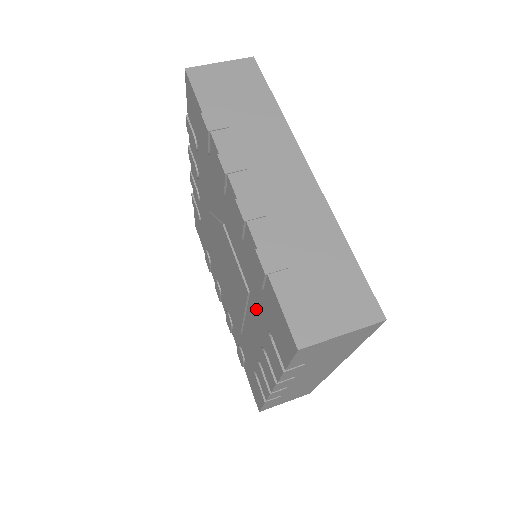
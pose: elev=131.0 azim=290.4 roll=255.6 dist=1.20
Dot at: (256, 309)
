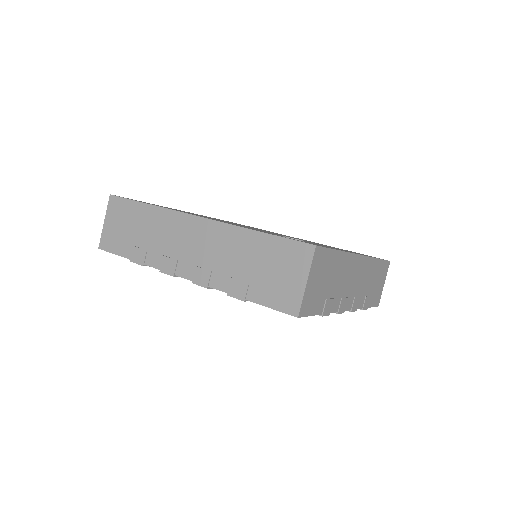
Dot at: occluded
